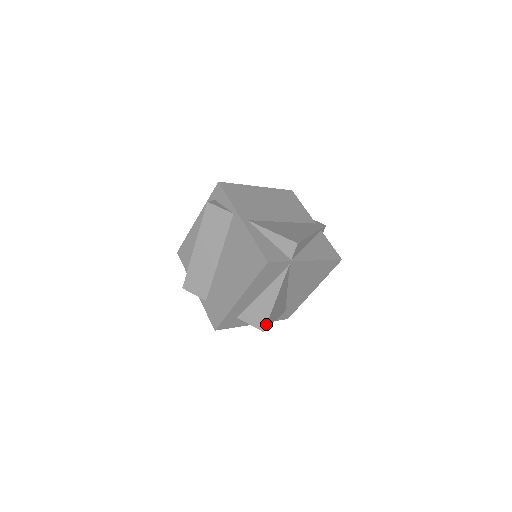
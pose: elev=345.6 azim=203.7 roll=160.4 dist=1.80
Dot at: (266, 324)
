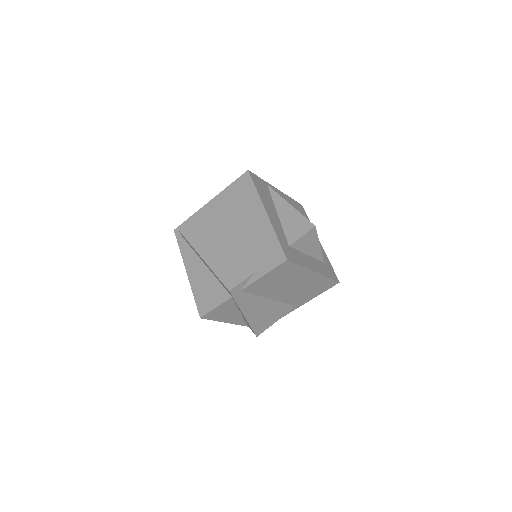
Dot at: (309, 221)
